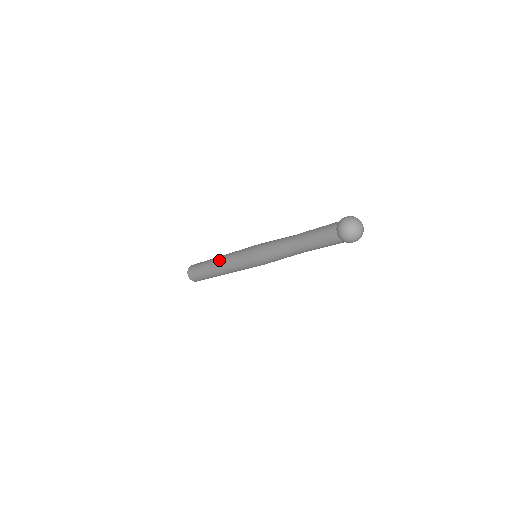
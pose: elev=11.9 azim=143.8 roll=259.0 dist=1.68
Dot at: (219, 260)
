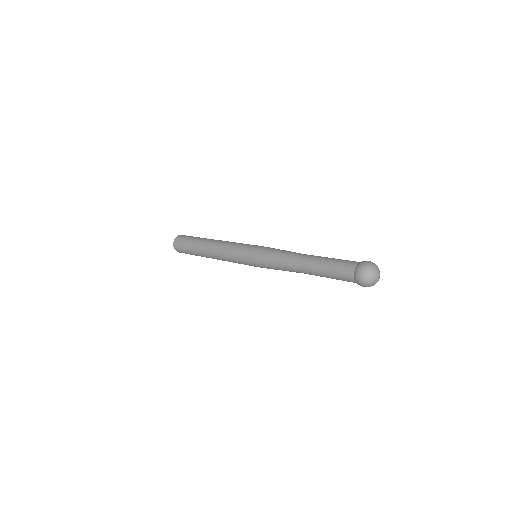
Dot at: (213, 253)
